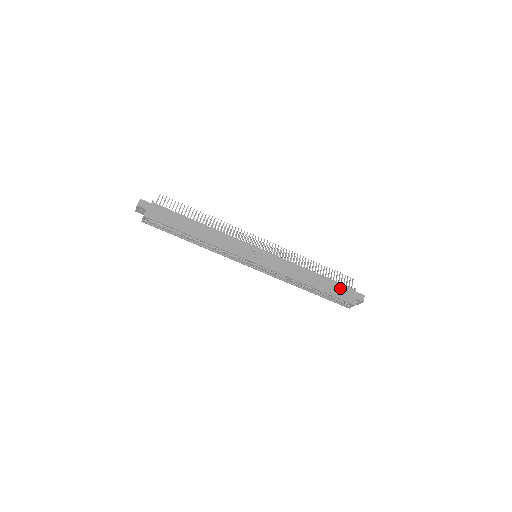
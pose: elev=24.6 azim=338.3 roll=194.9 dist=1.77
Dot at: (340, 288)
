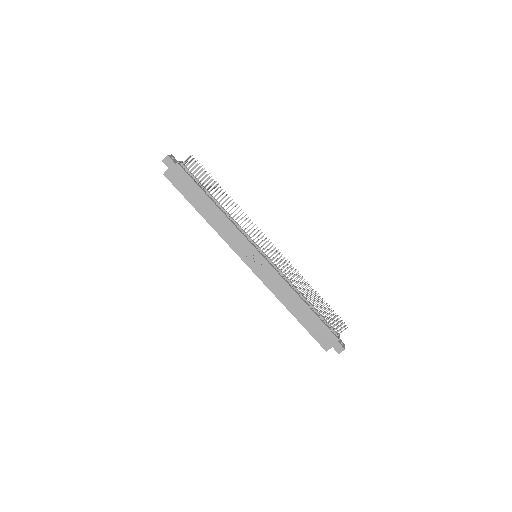
Dot at: (322, 329)
